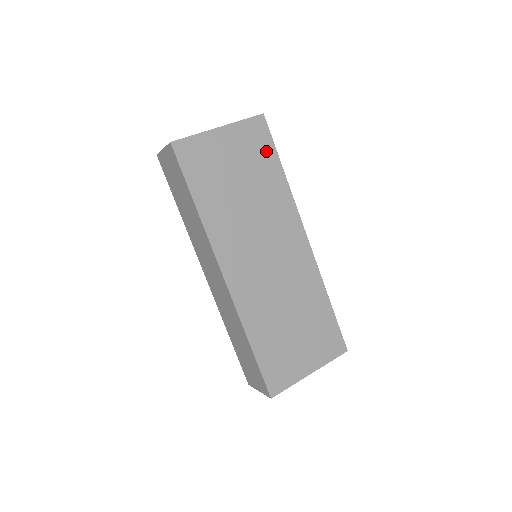
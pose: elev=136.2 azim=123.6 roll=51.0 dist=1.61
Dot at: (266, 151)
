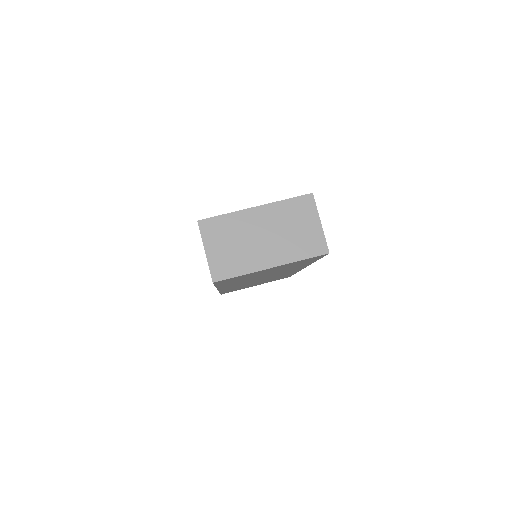
Dot at: (309, 261)
